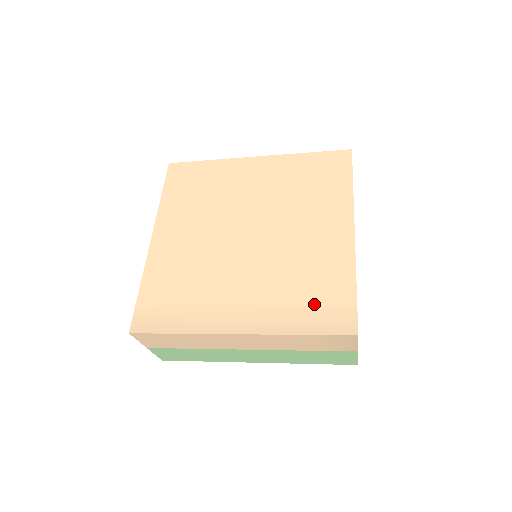
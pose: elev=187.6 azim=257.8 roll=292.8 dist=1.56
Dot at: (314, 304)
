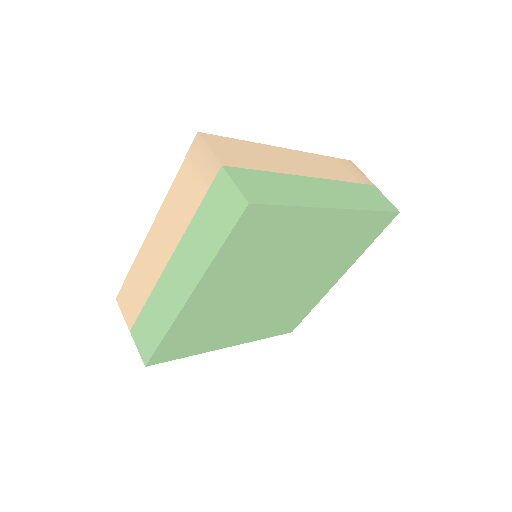
Dot at: occluded
